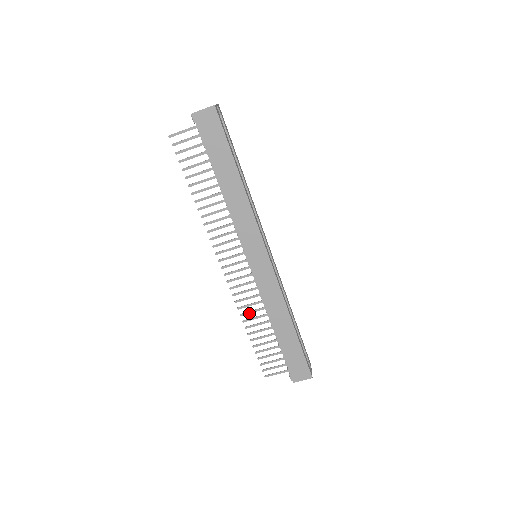
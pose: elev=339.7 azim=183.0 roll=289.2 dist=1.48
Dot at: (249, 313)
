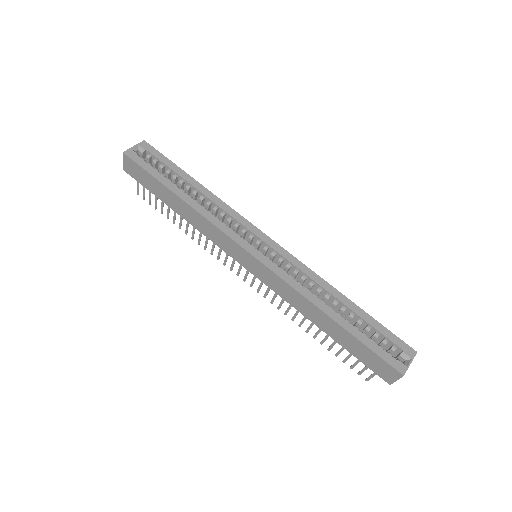
Dot at: occluded
